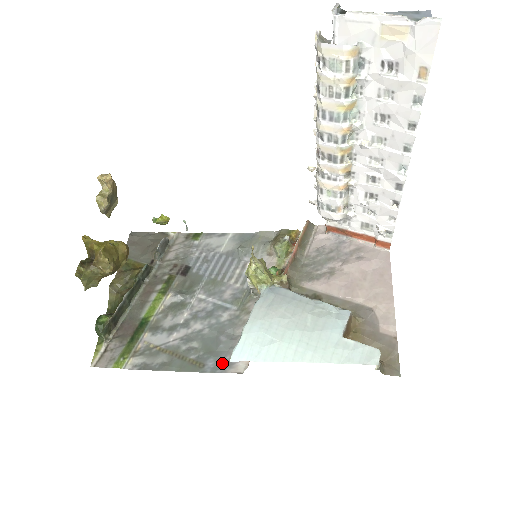
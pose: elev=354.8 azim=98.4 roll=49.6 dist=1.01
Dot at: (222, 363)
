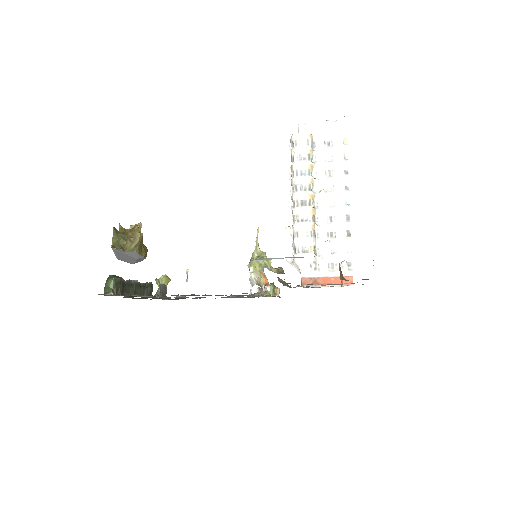
Dot at: occluded
